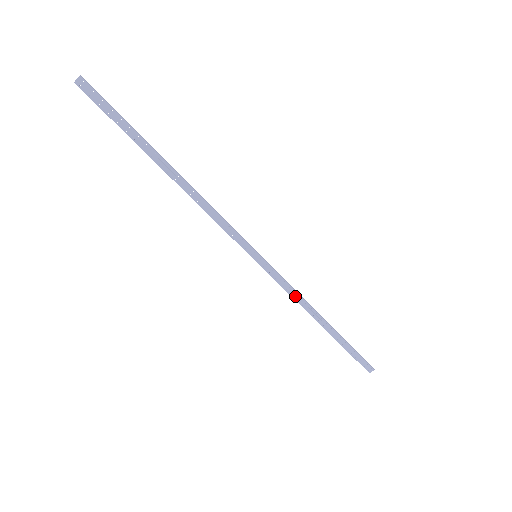
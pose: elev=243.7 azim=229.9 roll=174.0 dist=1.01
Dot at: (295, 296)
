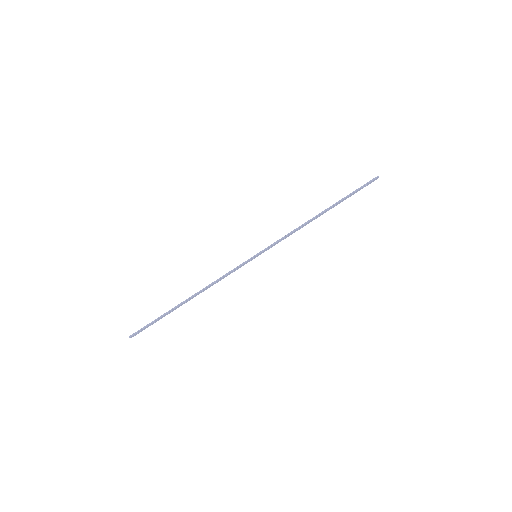
Dot at: occluded
